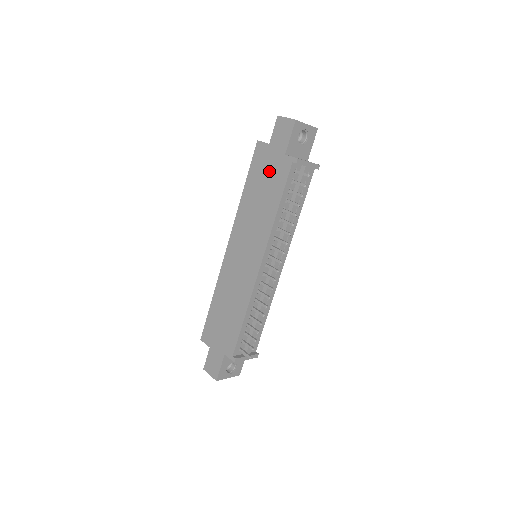
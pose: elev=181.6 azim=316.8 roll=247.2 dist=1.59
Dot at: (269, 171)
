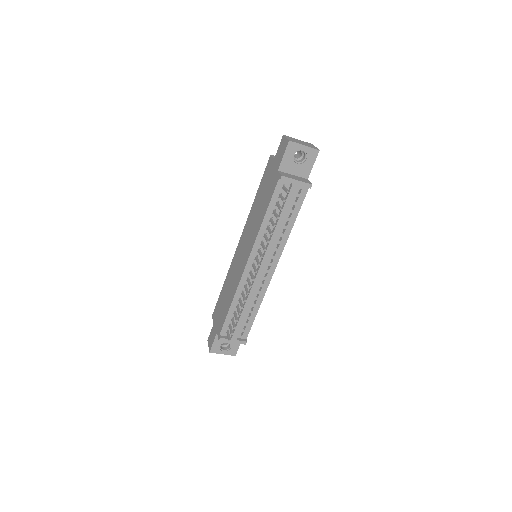
Dot at: (268, 183)
